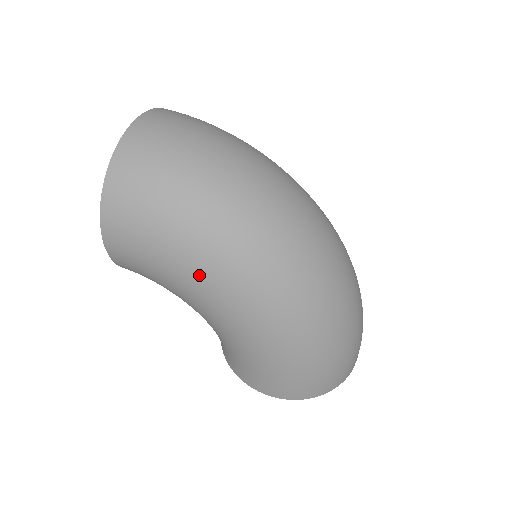
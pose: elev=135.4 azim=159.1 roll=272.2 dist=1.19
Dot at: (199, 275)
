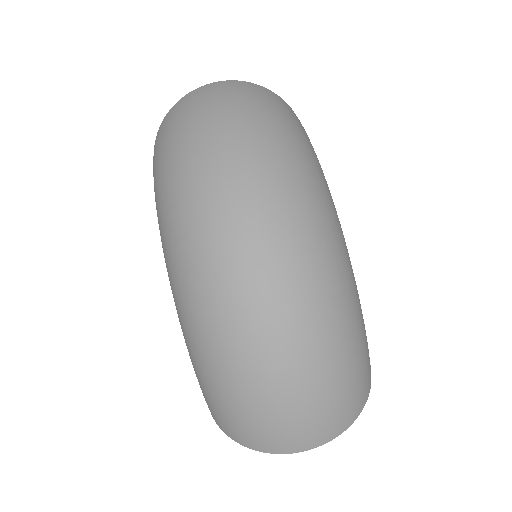
Dot at: occluded
